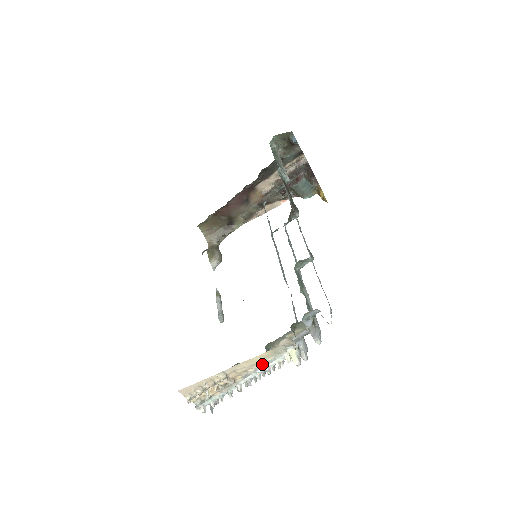
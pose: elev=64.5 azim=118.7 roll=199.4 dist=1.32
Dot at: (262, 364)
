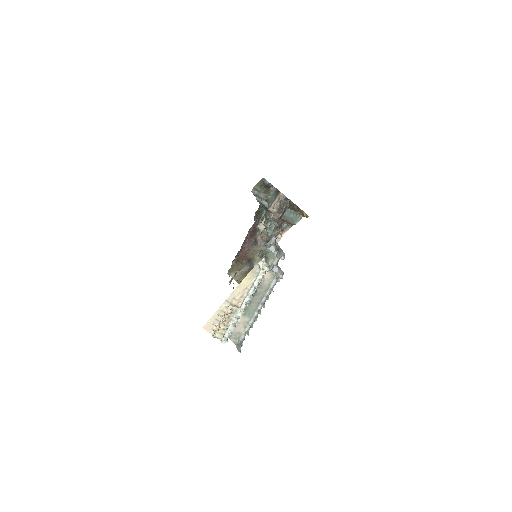
Dot at: (250, 287)
